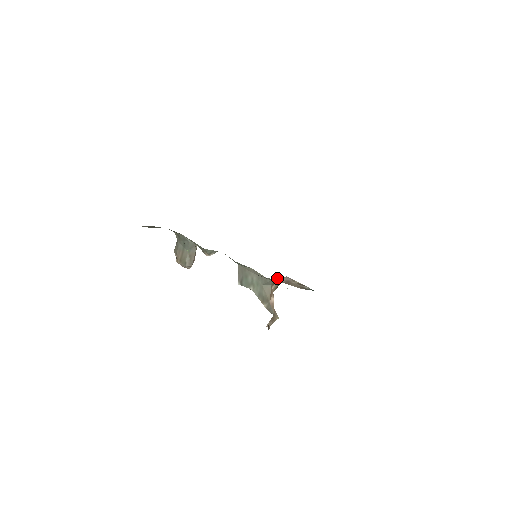
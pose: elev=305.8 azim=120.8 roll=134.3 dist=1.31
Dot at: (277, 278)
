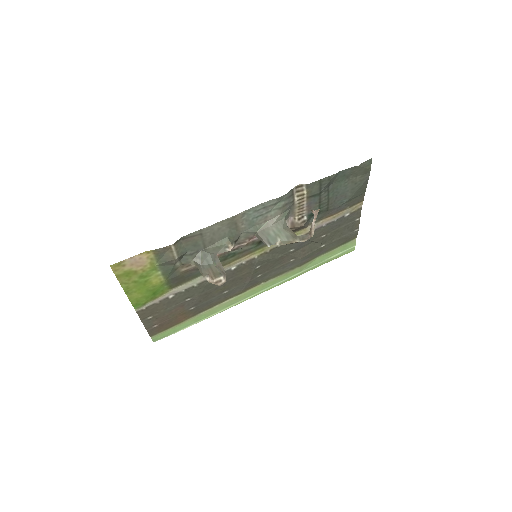
Dot at: occluded
